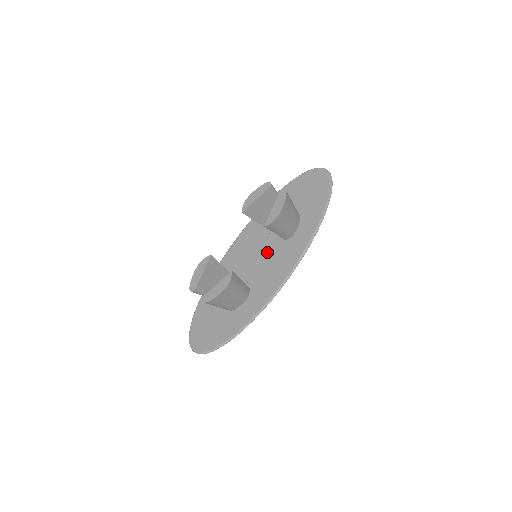
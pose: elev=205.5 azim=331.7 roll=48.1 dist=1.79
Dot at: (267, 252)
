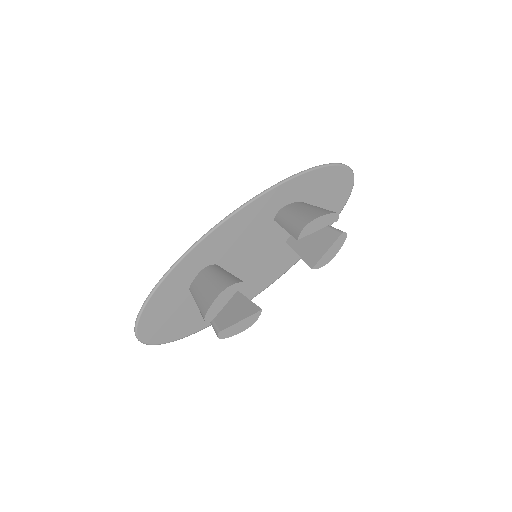
Dot at: (263, 249)
